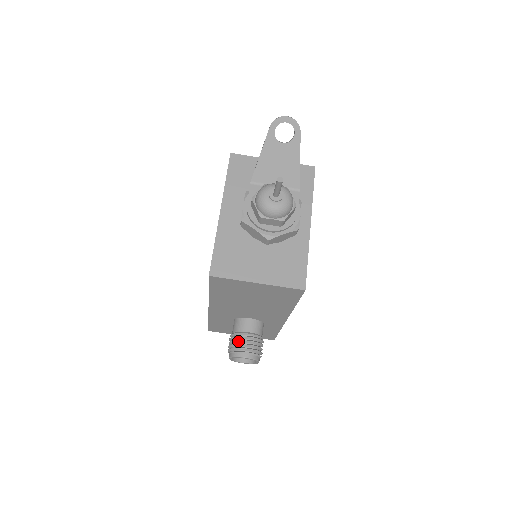
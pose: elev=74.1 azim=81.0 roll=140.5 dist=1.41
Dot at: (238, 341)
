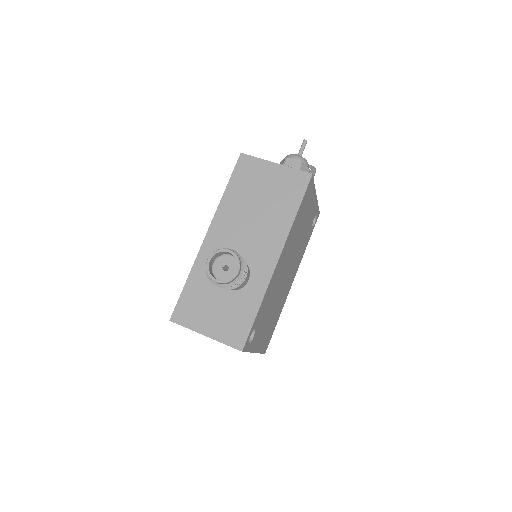
Dot at: occluded
